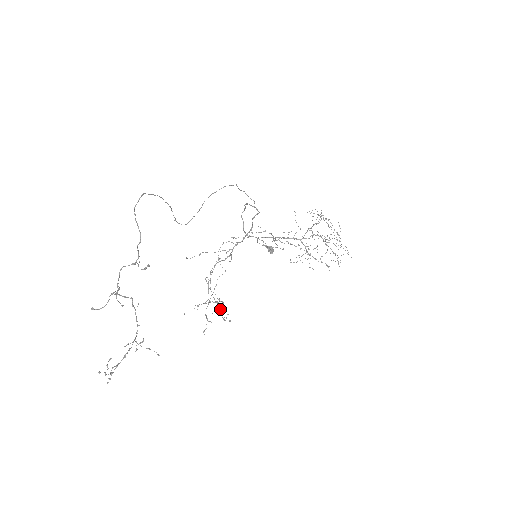
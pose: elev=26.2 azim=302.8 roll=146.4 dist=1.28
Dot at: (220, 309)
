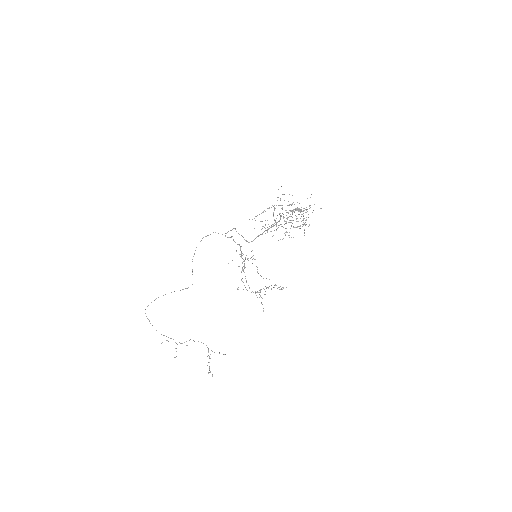
Dot at: (275, 285)
